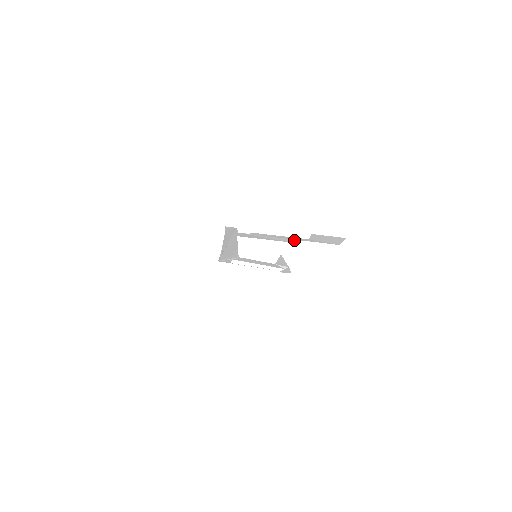
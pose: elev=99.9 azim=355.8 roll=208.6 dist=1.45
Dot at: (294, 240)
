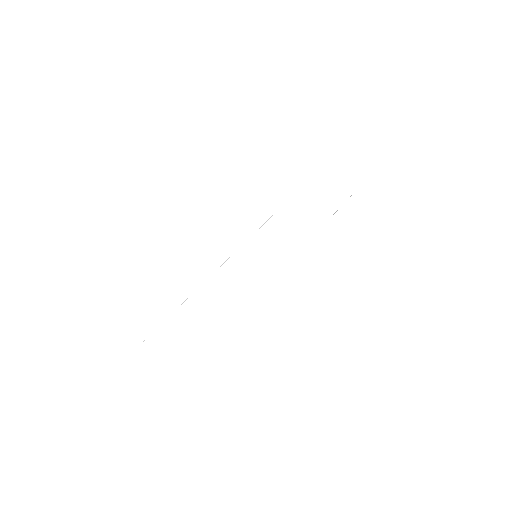
Dot at: occluded
